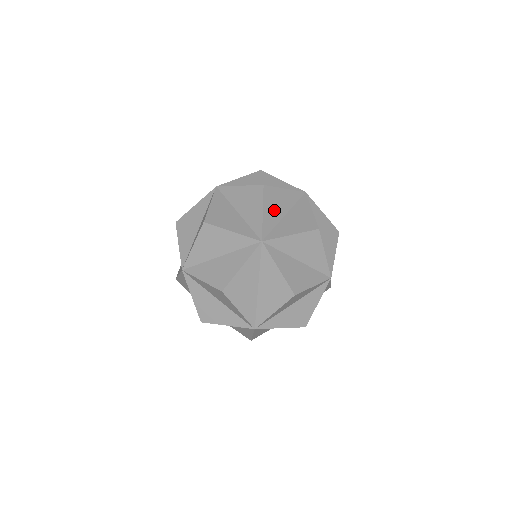
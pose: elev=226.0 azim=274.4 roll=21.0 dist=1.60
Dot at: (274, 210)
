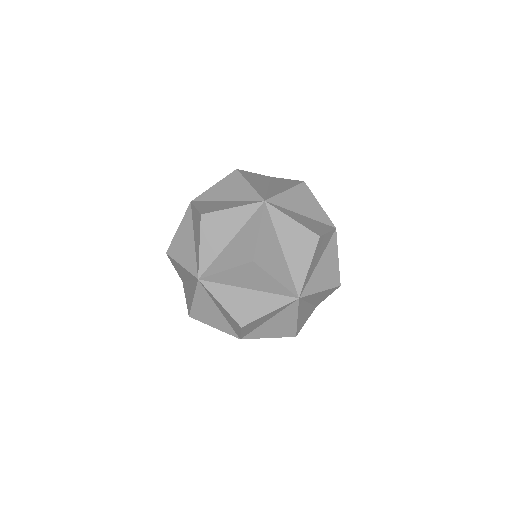
Dot at: (215, 239)
